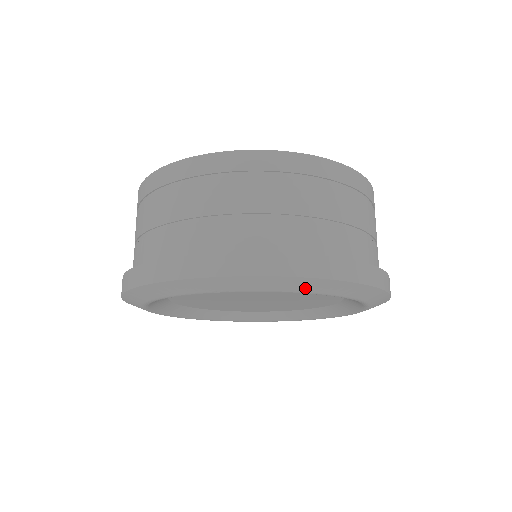
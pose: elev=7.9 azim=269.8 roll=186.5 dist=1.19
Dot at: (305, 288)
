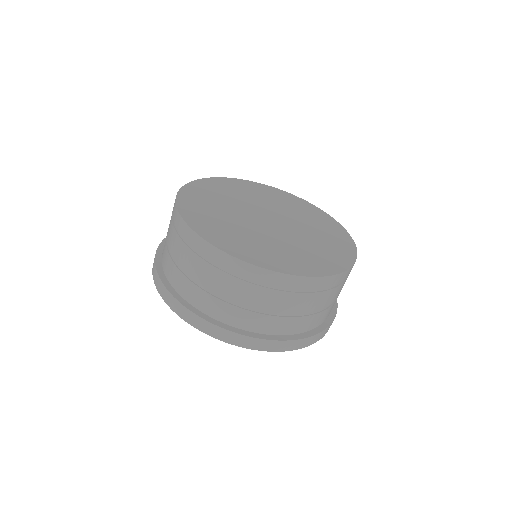
Dot at: occluded
